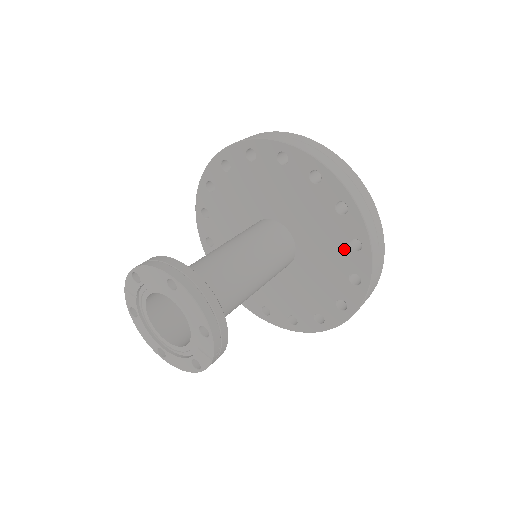
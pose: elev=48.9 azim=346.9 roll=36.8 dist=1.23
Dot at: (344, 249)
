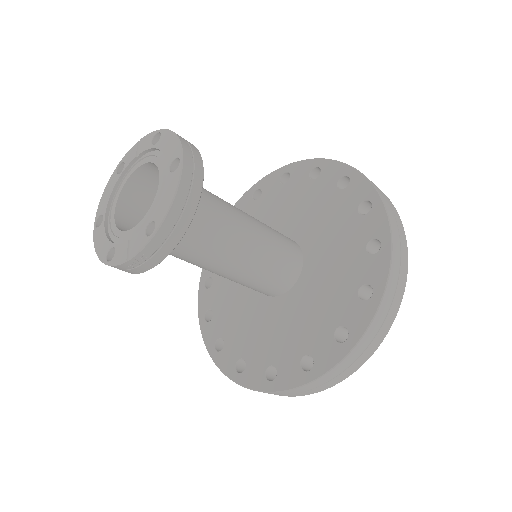
Dot at: (328, 328)
